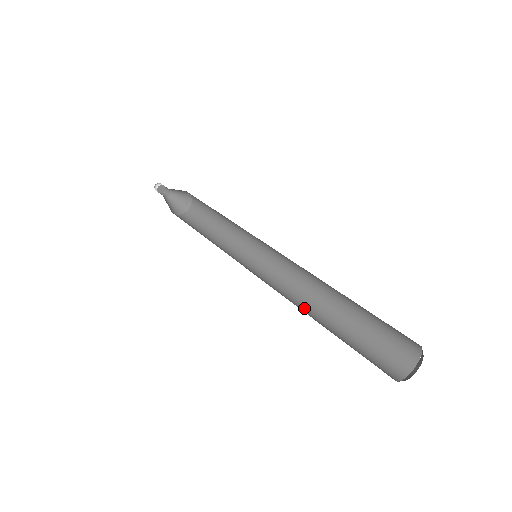
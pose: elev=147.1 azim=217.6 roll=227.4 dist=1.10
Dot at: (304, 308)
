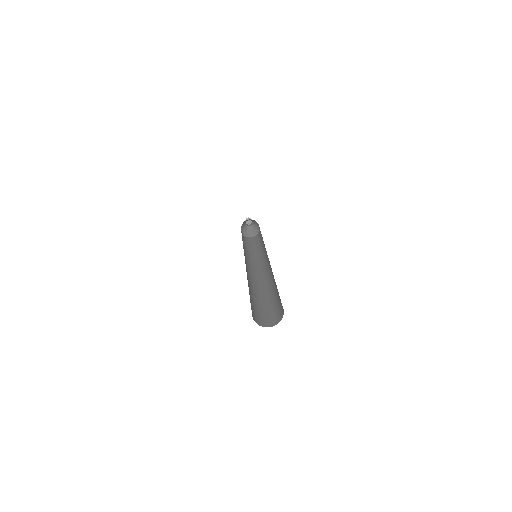
Dot at: (264, 286)
